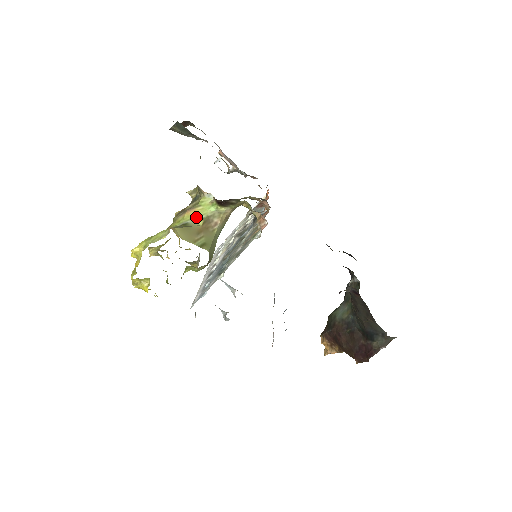
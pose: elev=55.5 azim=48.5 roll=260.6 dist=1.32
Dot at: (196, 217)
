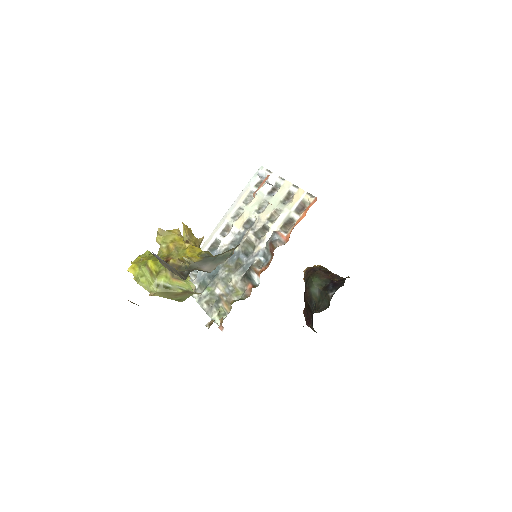
Dot at: (179, 286)
